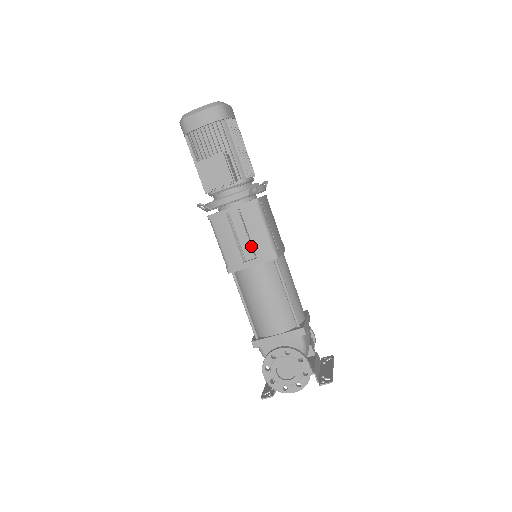
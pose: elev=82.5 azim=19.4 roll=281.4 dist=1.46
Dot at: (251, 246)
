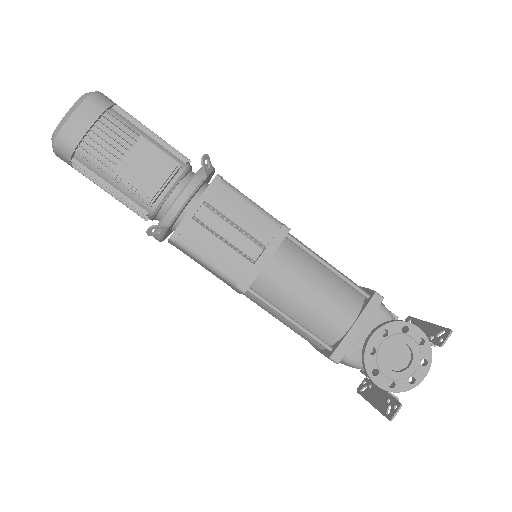
Dot at: (248, 239)
